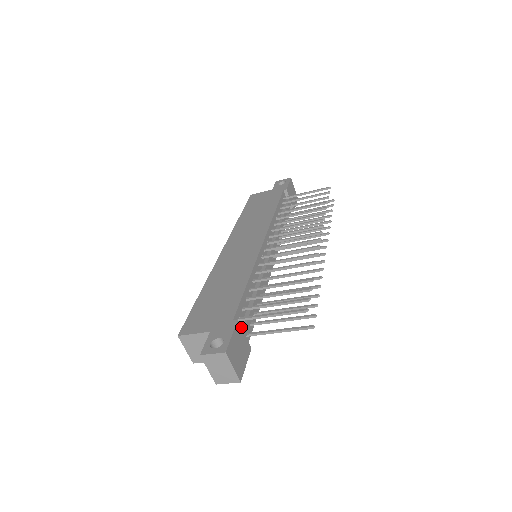
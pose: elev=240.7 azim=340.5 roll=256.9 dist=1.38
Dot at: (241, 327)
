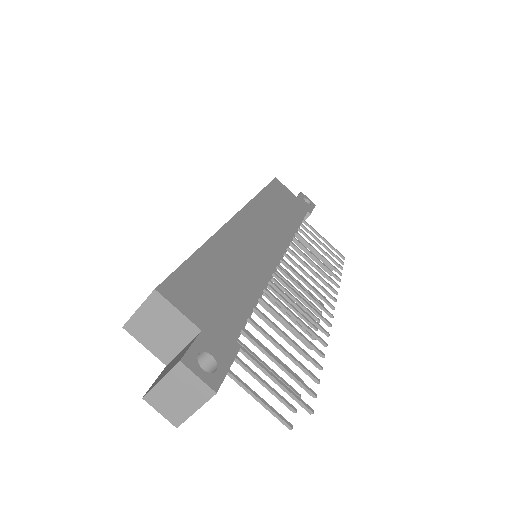
Dot at: occluded
